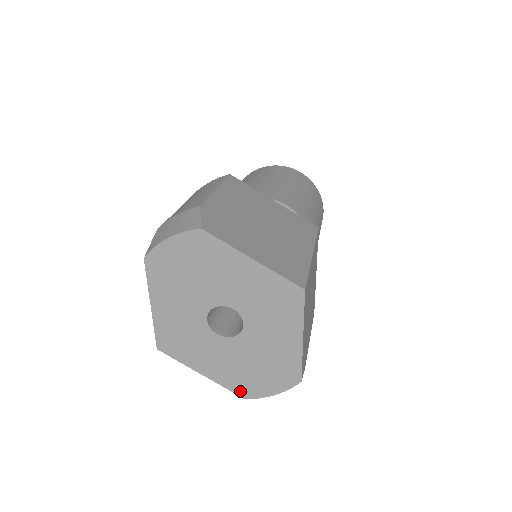
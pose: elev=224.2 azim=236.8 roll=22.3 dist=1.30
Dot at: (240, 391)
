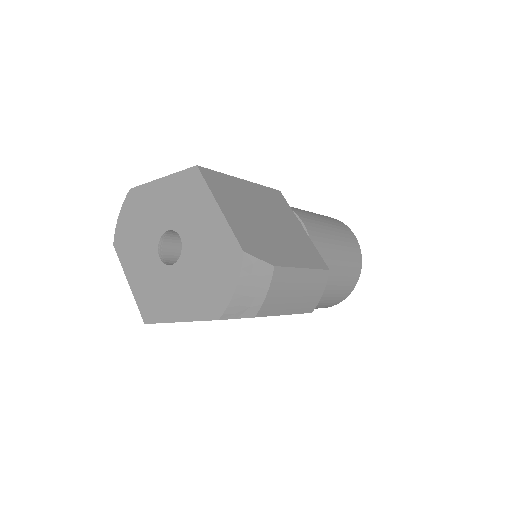
Dot at: (211, 313)
